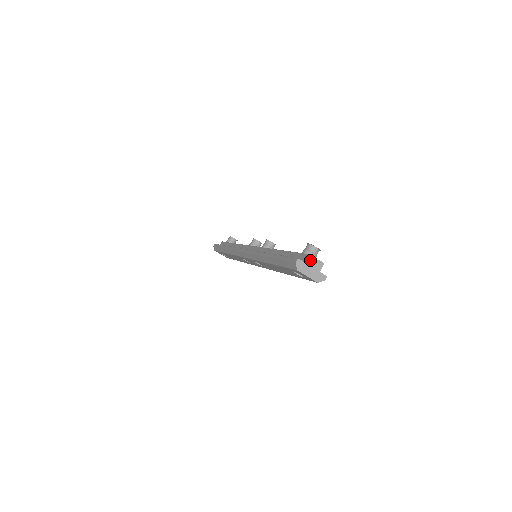
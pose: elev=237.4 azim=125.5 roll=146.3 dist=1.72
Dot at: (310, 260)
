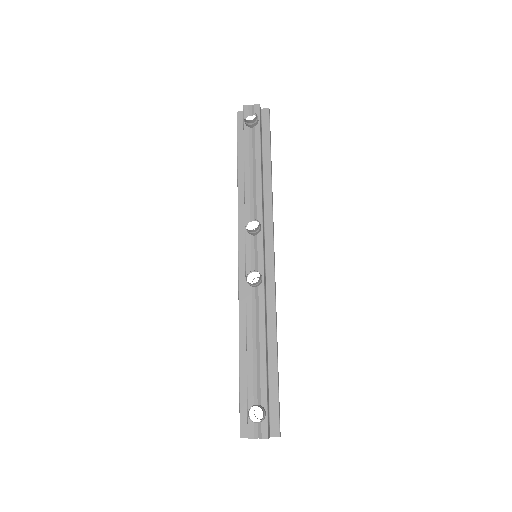
Dot at: (252, 438)
